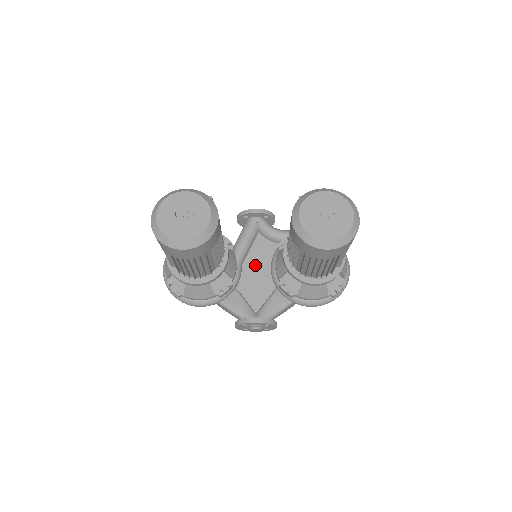
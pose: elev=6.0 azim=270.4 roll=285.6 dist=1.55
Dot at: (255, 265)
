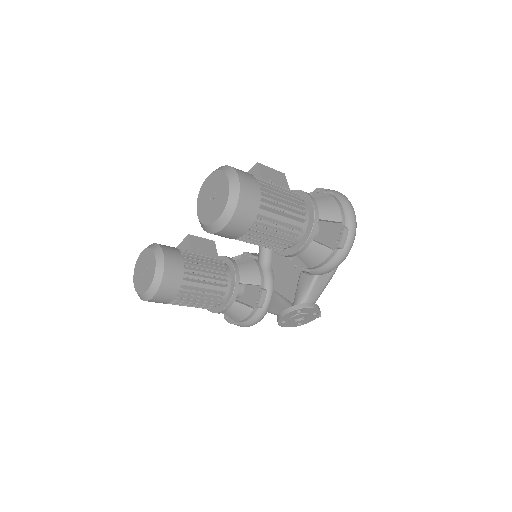
Dot at: (280, 260)
